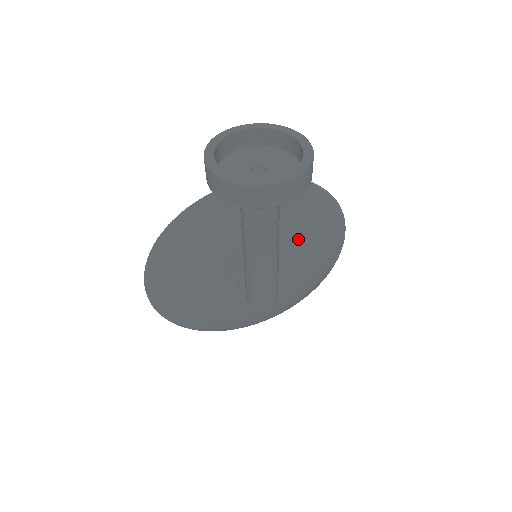
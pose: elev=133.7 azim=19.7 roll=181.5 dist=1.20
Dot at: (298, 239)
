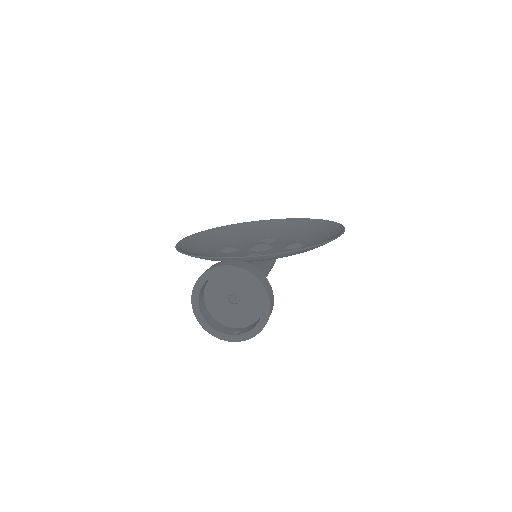
Dot at: occluded
